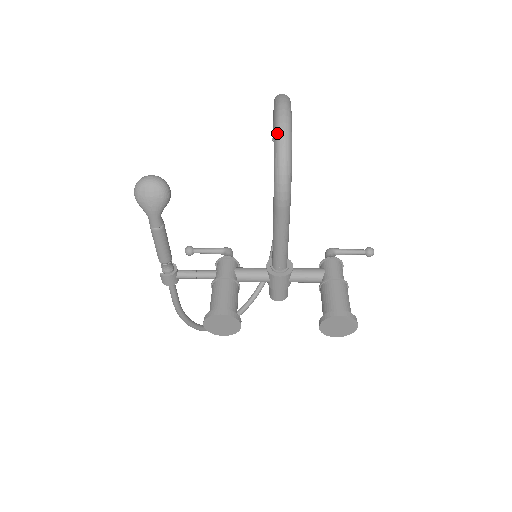
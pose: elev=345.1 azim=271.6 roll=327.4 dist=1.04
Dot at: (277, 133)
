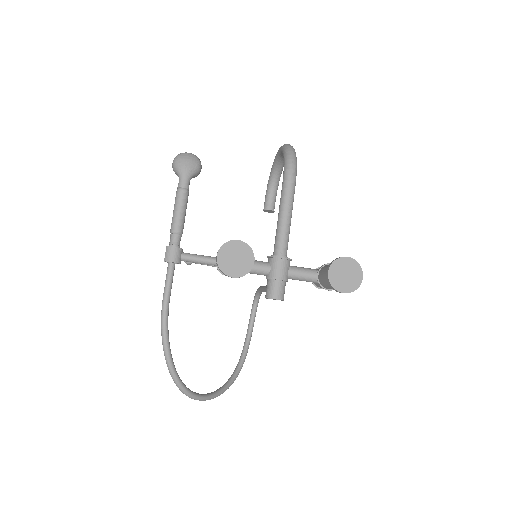
Dot at: (285, 146)
